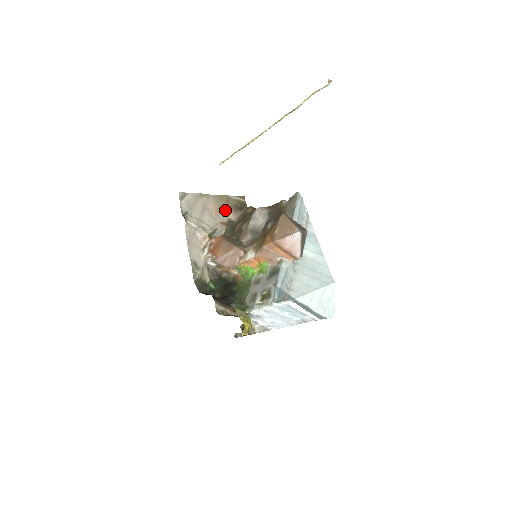
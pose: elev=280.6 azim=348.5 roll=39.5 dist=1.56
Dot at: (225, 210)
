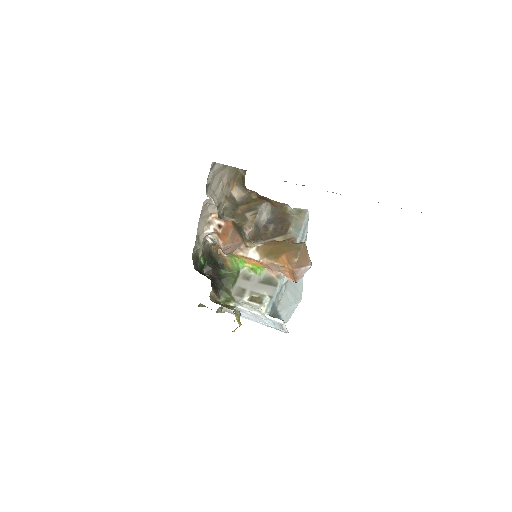
Dot at: (231, 183)
